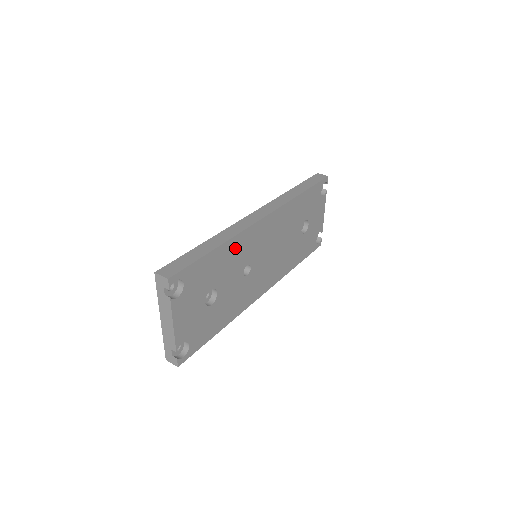
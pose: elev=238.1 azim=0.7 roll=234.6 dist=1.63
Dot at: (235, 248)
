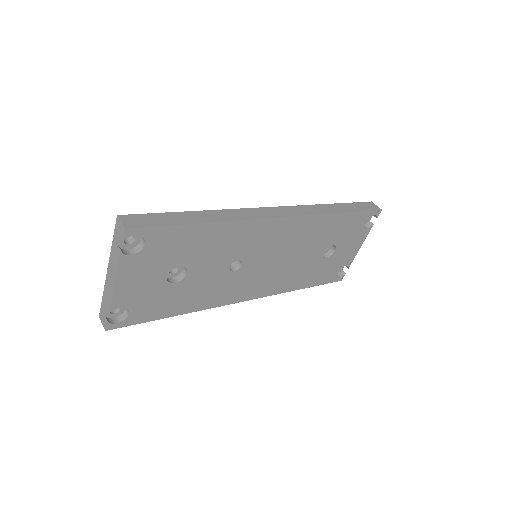
Dot at: (229, 234)
